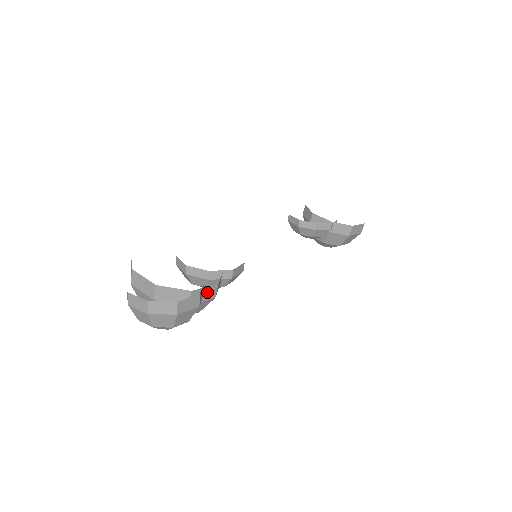
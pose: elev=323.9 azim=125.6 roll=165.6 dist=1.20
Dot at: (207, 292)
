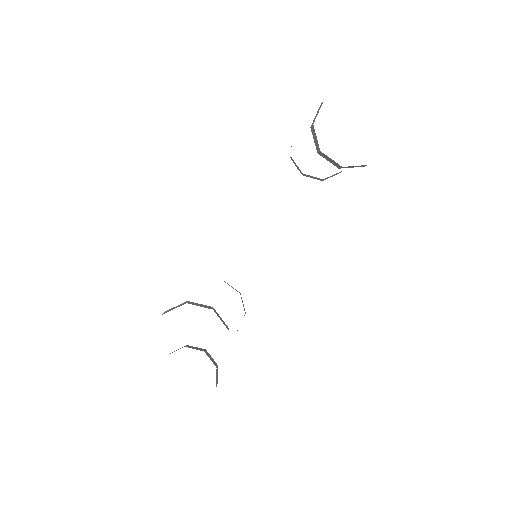
Dot at: occluded
